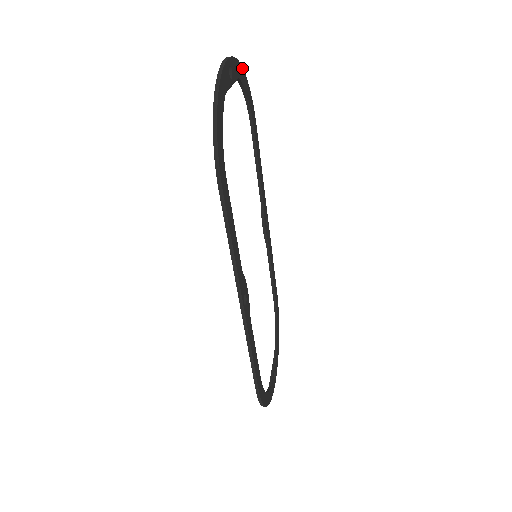
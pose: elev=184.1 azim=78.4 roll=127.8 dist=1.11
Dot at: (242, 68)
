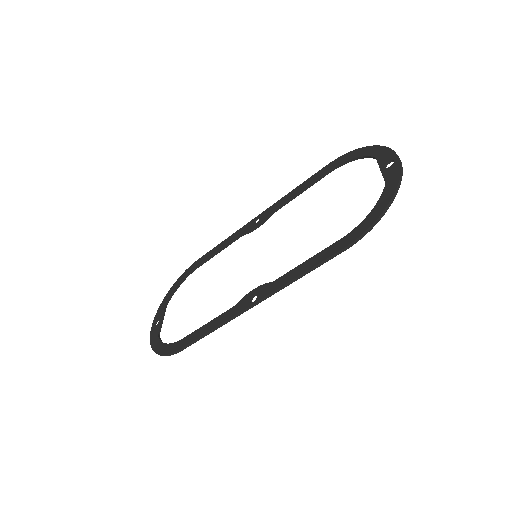
Dot at: (377, 148)
